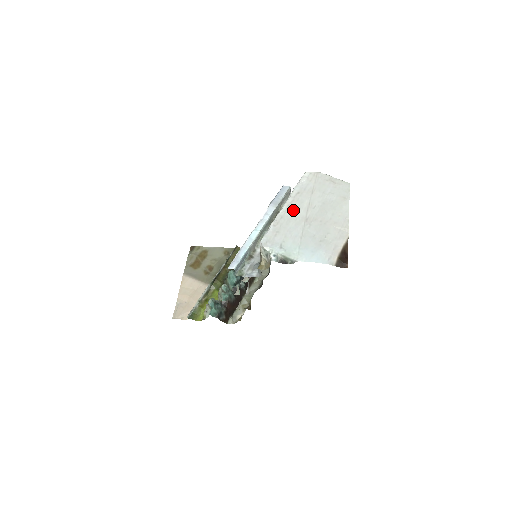
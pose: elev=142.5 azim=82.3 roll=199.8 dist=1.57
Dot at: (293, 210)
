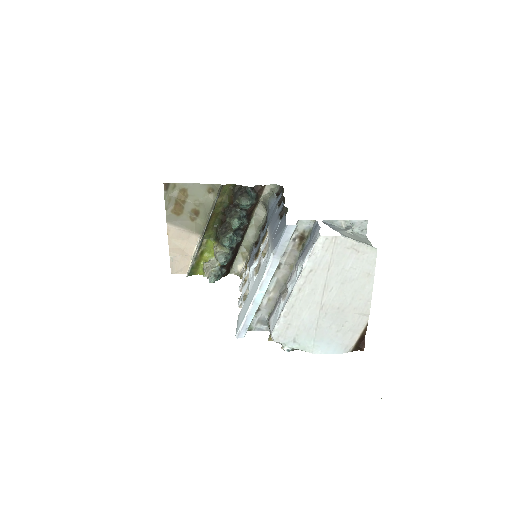
Dot at: (306, 296)
